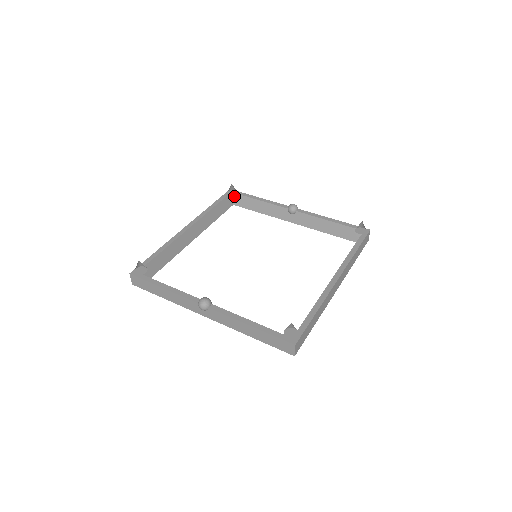
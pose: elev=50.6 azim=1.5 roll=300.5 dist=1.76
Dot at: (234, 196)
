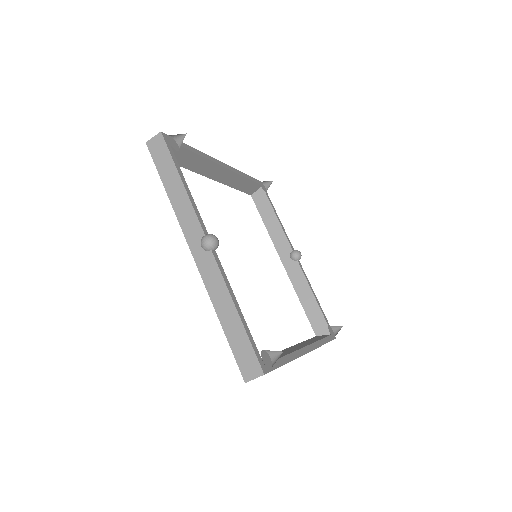
Dot at: (261, 191)
